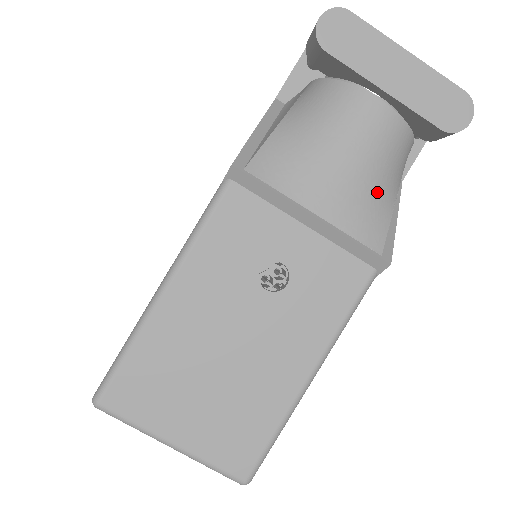
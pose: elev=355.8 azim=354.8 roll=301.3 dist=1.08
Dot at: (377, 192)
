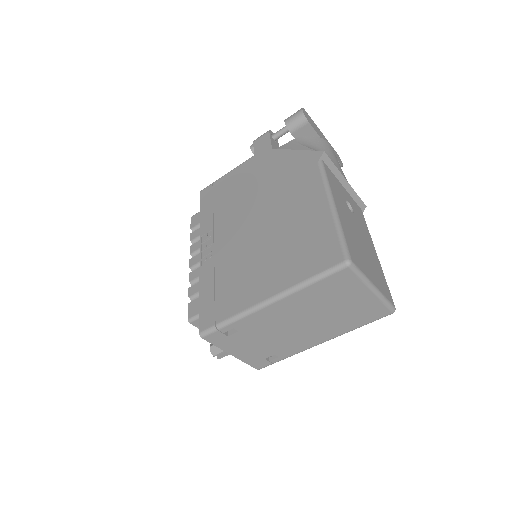
Dot at: occluded
